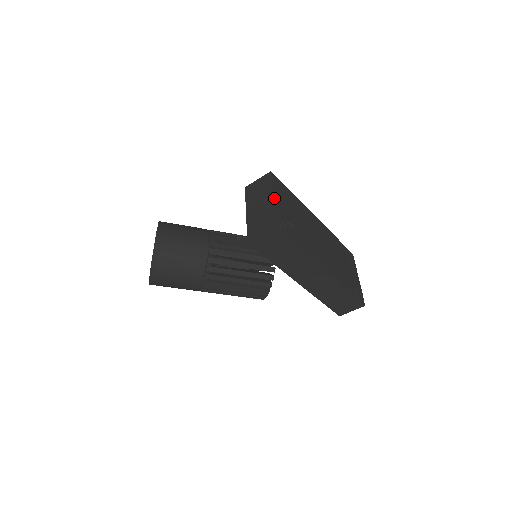
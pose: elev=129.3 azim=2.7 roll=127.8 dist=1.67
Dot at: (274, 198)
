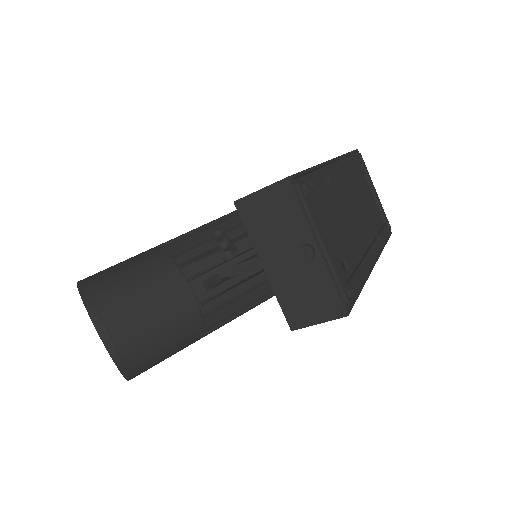
Dot at: (319, 247)
